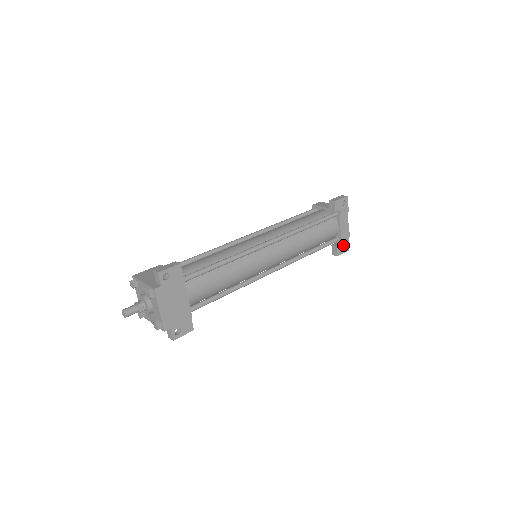
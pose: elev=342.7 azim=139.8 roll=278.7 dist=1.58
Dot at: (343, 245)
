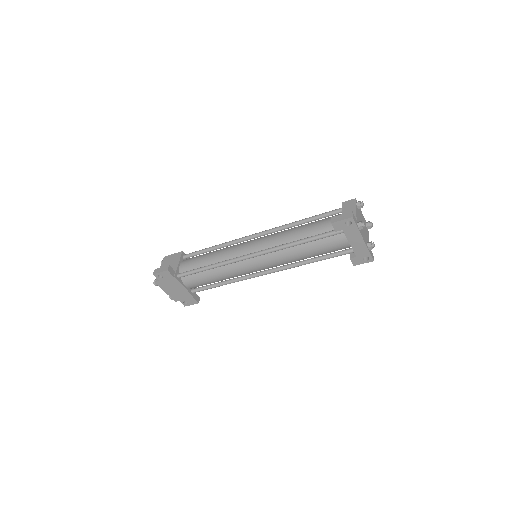
Dot at: (361, 257)
